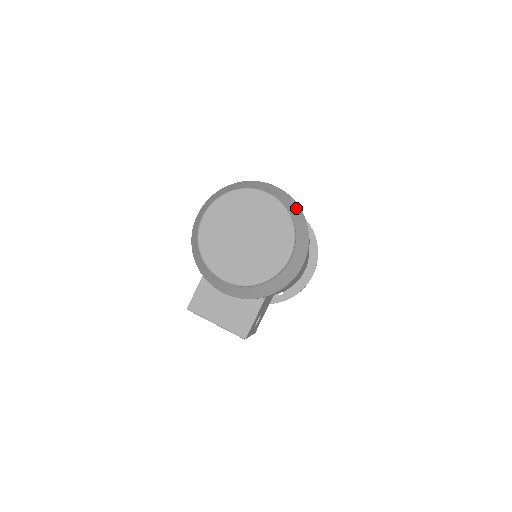
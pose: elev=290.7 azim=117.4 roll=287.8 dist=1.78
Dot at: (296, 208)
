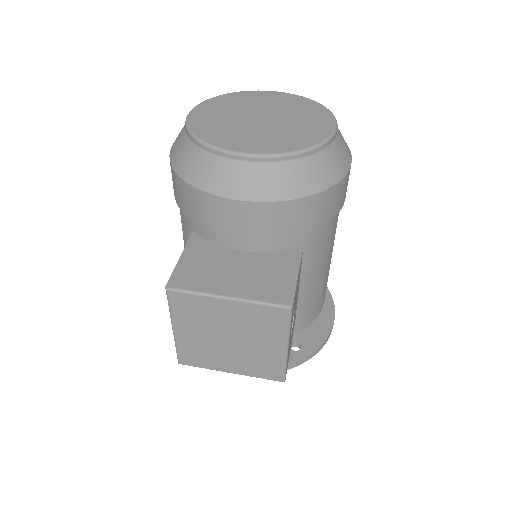
Dot at: occluded
